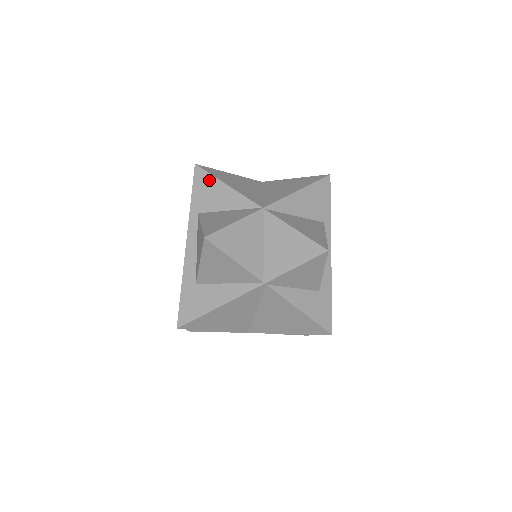
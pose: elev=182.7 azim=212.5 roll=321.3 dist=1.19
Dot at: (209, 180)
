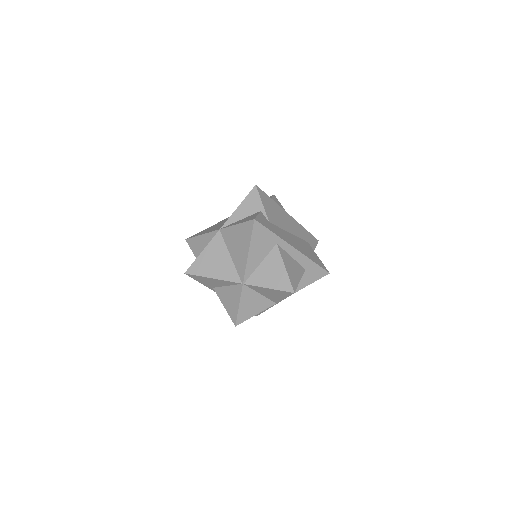
Dot at: (201, 278)
